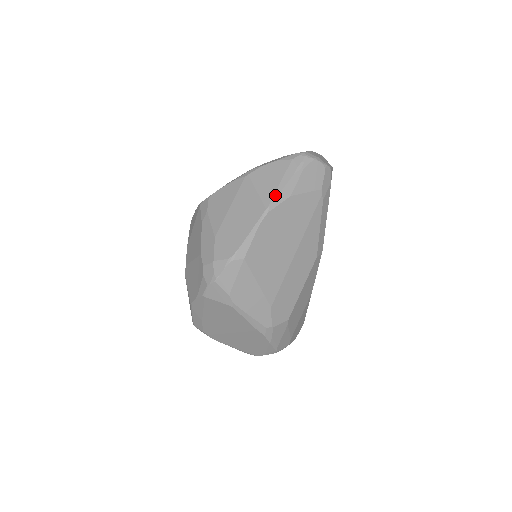
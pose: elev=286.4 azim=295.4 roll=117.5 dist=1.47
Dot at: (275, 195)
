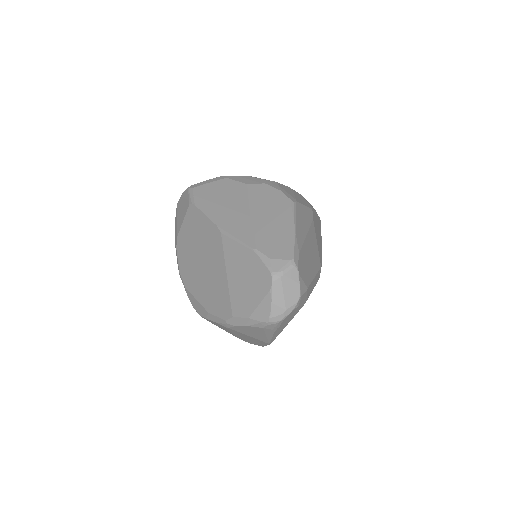
Dot at: (269, 340)
